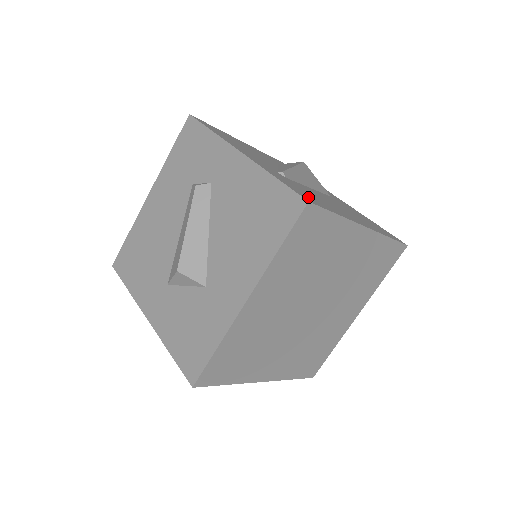
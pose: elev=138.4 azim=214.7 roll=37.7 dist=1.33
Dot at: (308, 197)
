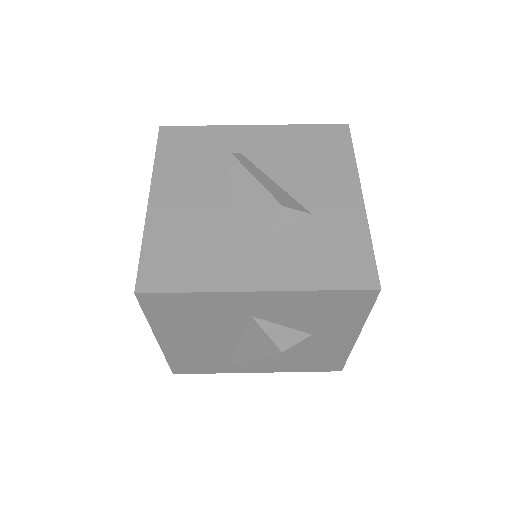
Dot at: occluded
